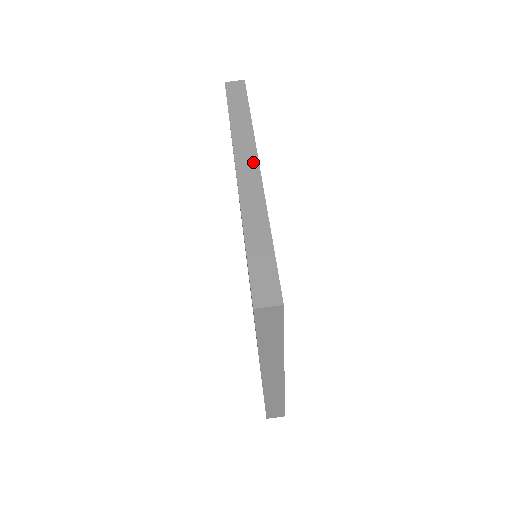
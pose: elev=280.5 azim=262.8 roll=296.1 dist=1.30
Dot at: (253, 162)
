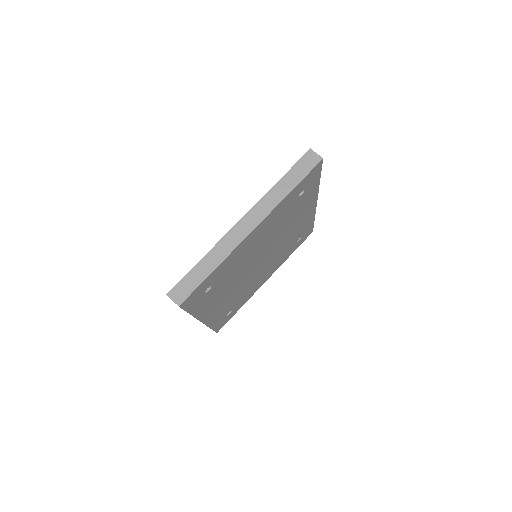
Dot at: occluded
